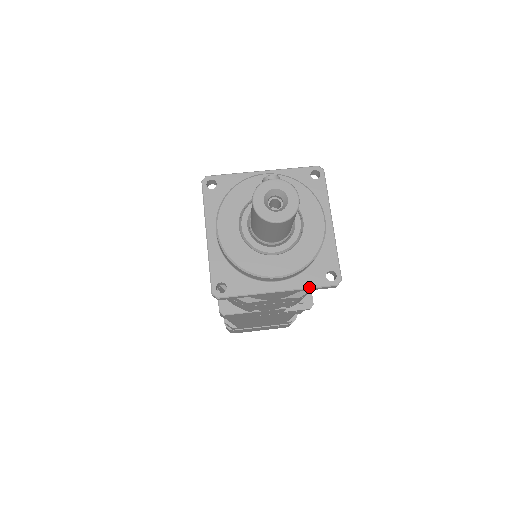
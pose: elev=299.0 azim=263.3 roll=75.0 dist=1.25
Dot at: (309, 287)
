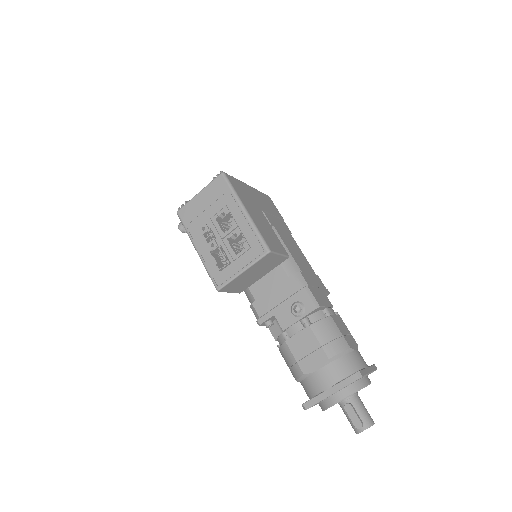
Dot at: occluded
